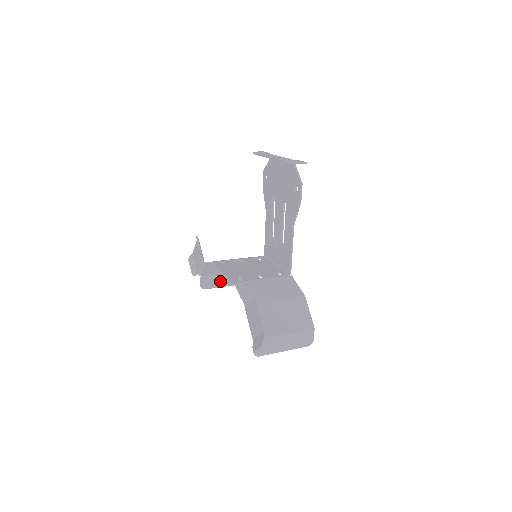
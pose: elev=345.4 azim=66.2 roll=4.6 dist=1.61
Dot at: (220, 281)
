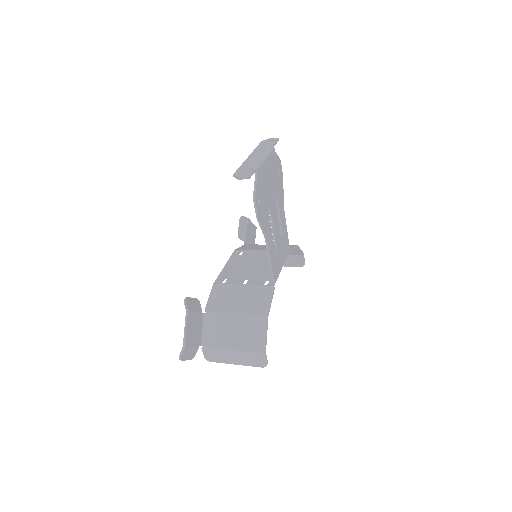
Dot at: occluded
